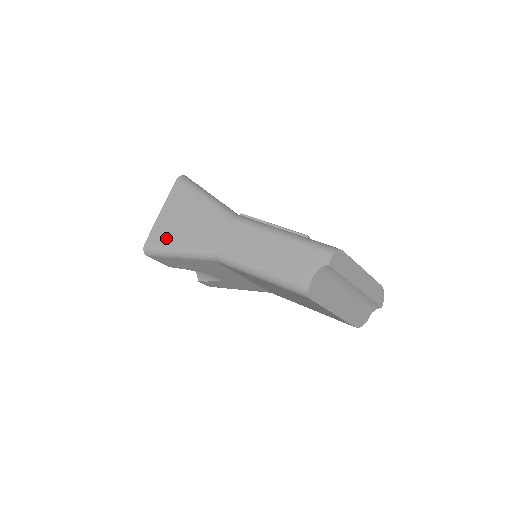
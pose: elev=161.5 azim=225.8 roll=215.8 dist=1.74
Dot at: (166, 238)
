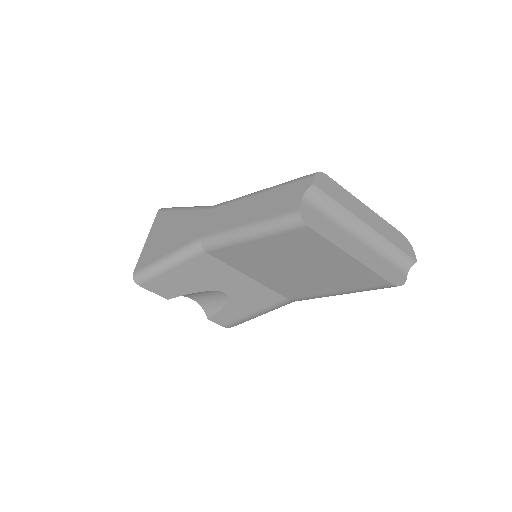
Dot at: (153, 256)
